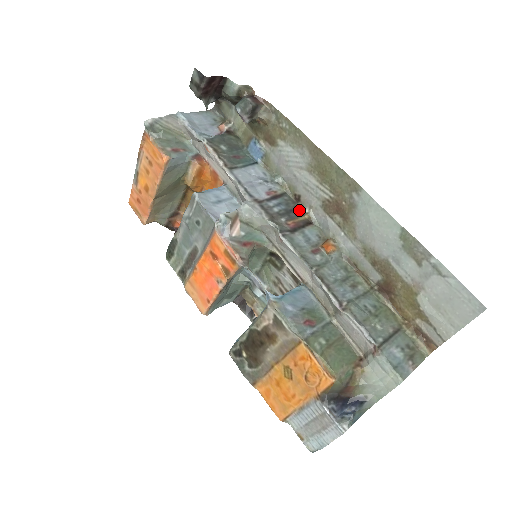
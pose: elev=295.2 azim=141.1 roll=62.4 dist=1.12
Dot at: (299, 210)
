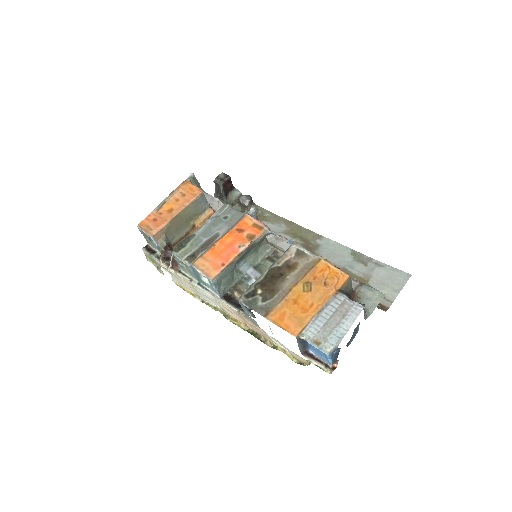
Dot at: occluded
